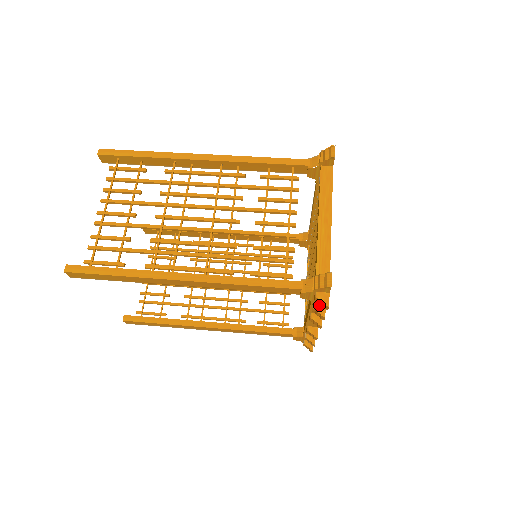
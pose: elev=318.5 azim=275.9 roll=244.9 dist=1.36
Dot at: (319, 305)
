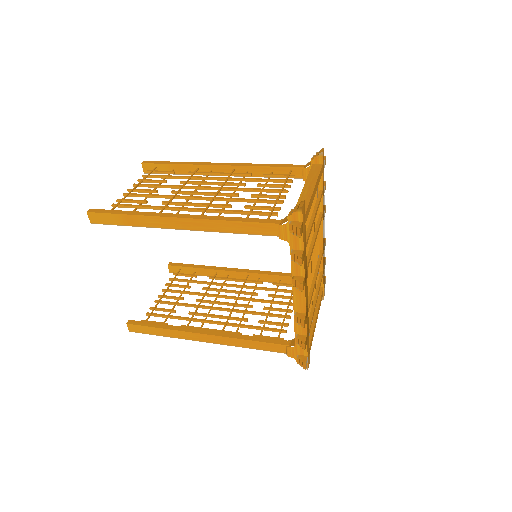
Dot at: (297, 250)
